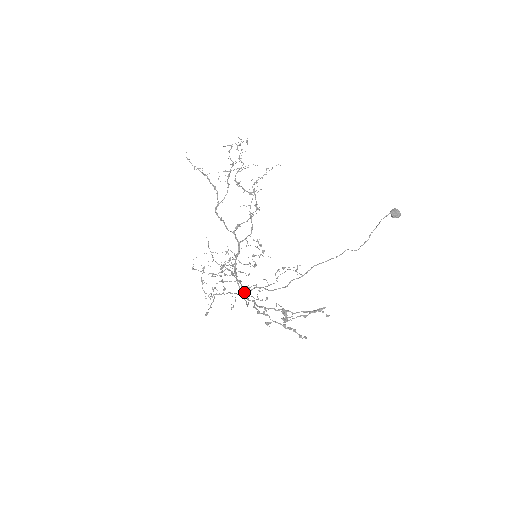
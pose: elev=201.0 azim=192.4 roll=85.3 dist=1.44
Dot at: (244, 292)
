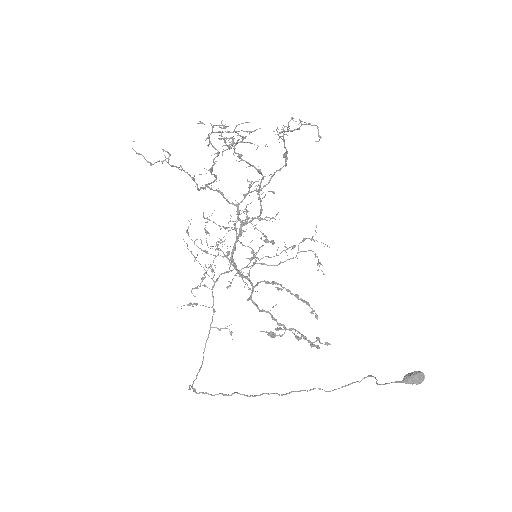
Dot at: (248, 267)
